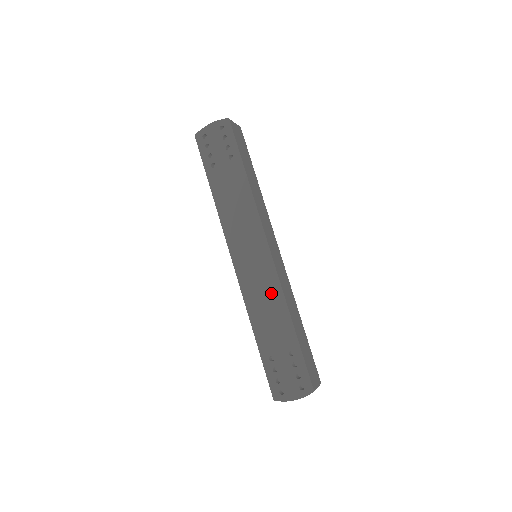
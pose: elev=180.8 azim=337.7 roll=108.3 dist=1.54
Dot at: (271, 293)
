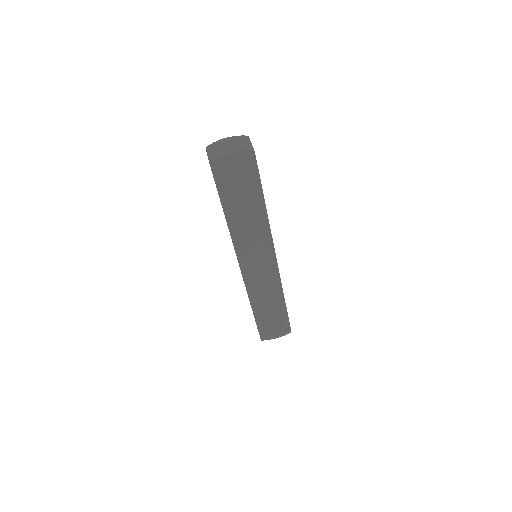
Dot at: (272, 286)
